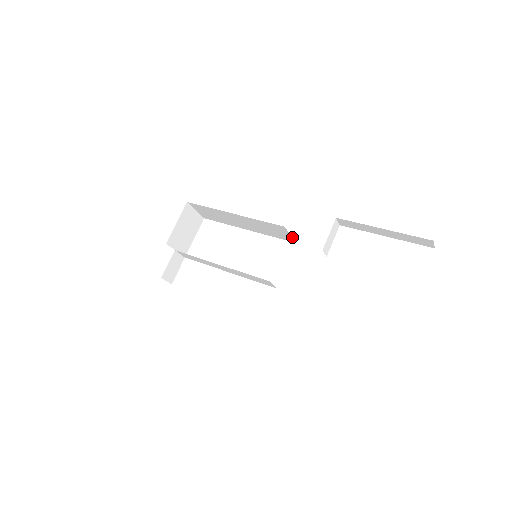
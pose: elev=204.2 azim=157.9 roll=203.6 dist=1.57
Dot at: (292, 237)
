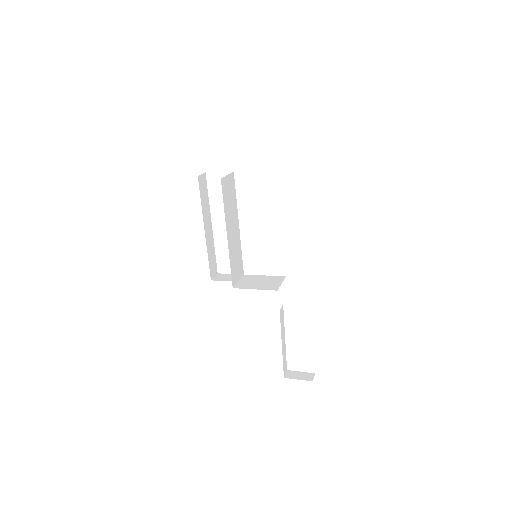
Dot at: occluded
